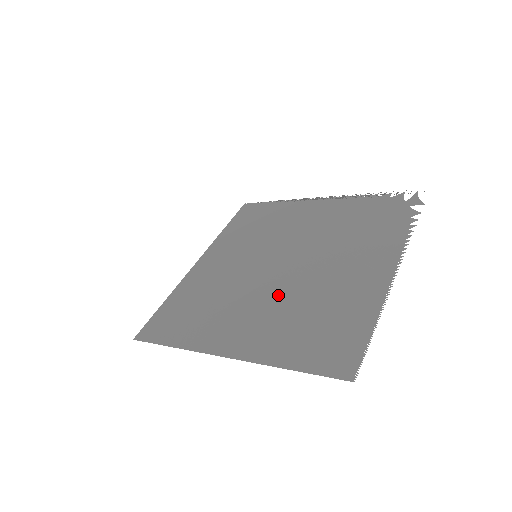
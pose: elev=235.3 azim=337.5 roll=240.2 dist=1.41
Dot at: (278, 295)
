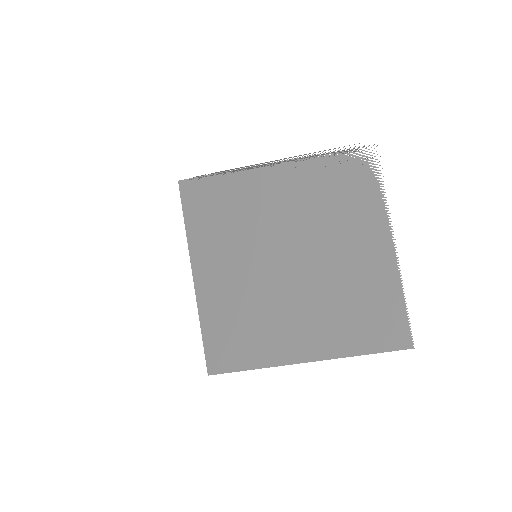
Dot at: (312, 295)
